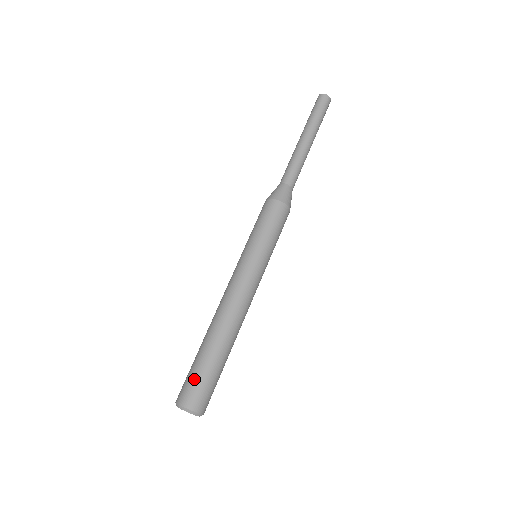
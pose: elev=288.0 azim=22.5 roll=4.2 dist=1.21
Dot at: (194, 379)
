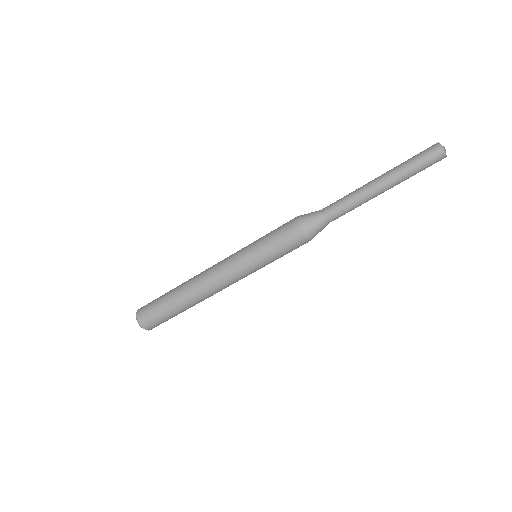
Dot at: (153, 308)
